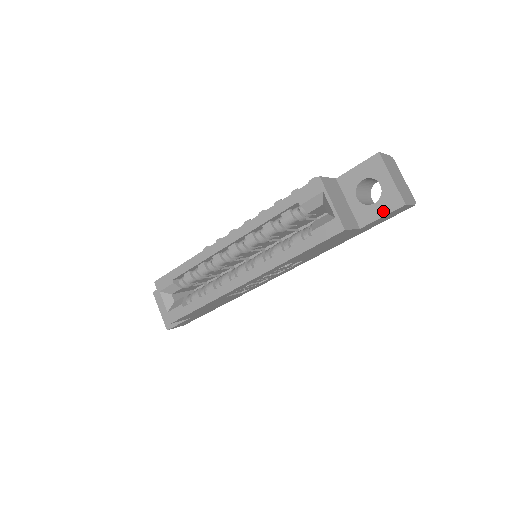
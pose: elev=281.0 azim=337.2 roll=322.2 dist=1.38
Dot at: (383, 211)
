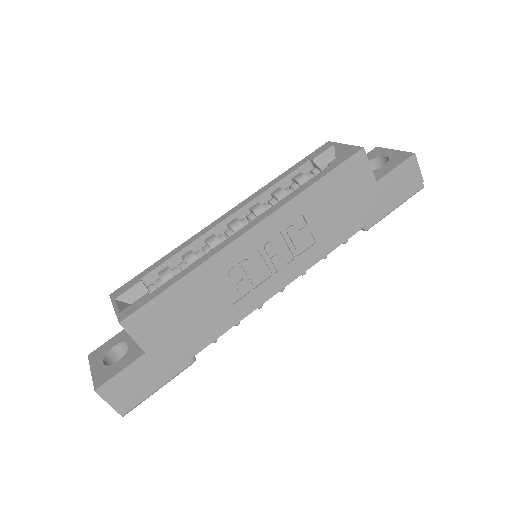
Dot at: (395, 164)
